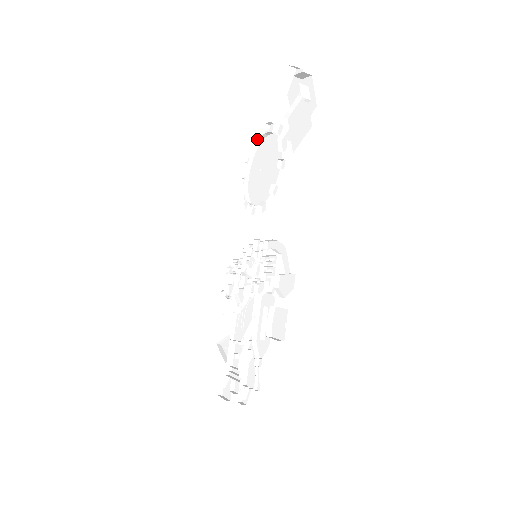
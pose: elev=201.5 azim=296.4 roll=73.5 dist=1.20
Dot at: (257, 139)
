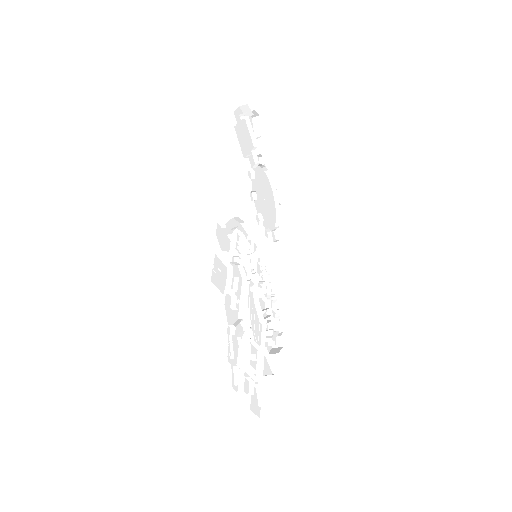
Dot at: (271, 185)
